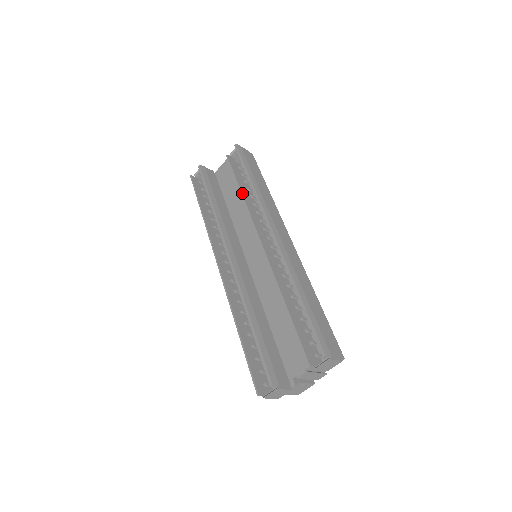
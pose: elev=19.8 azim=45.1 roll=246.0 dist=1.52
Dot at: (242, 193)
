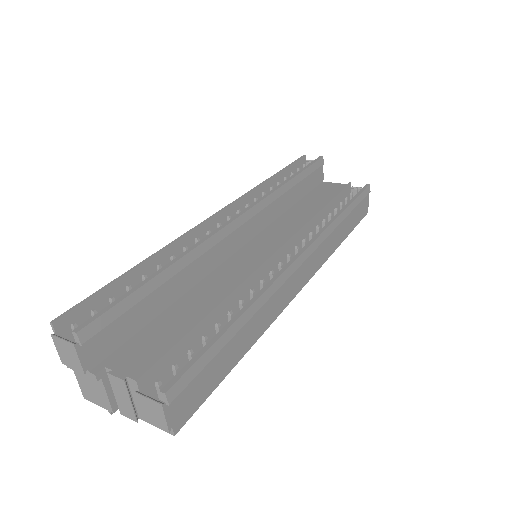
Dot at: (321, 210)
